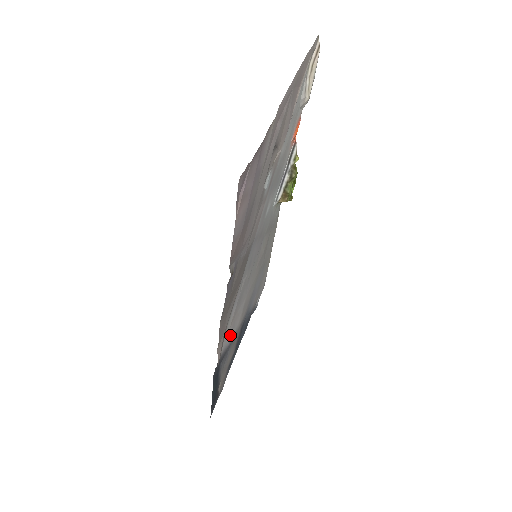
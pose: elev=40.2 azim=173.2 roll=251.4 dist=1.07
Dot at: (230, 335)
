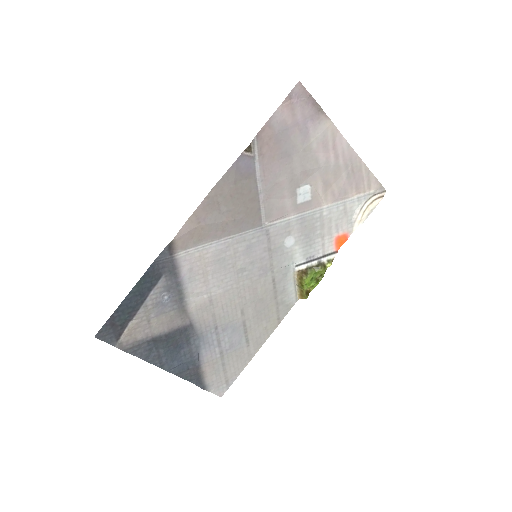
Dot at: (190, 272)
